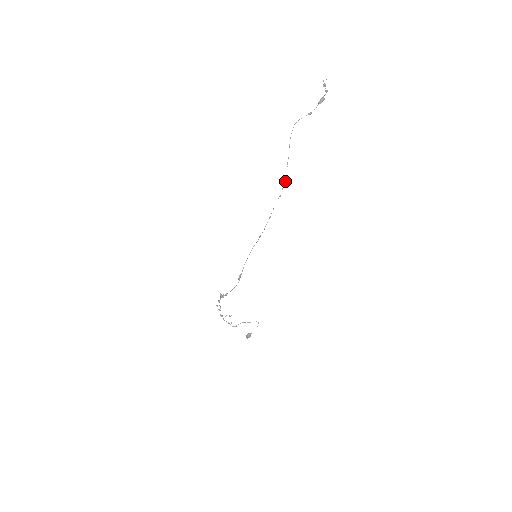
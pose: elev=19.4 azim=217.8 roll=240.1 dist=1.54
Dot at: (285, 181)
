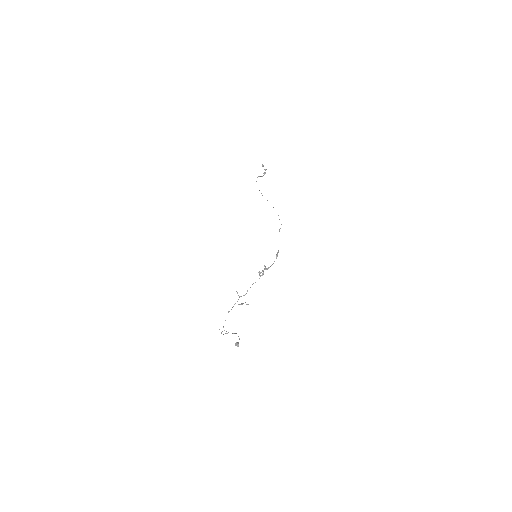
Dot at: occluded
